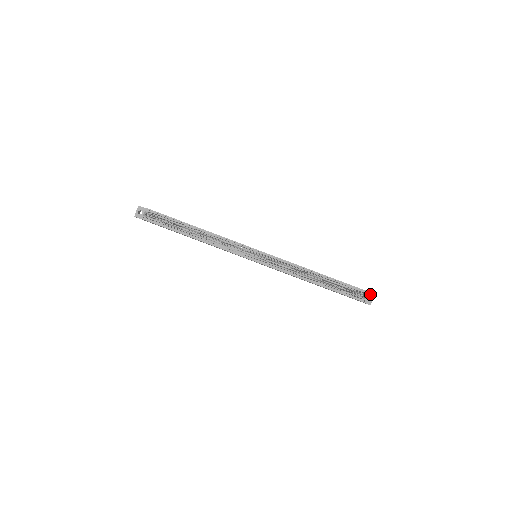
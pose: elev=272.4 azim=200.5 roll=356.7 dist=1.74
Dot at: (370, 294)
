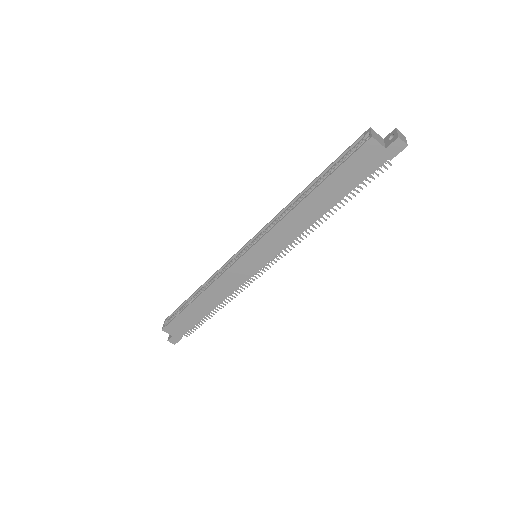
Dot at: (390, 134)
